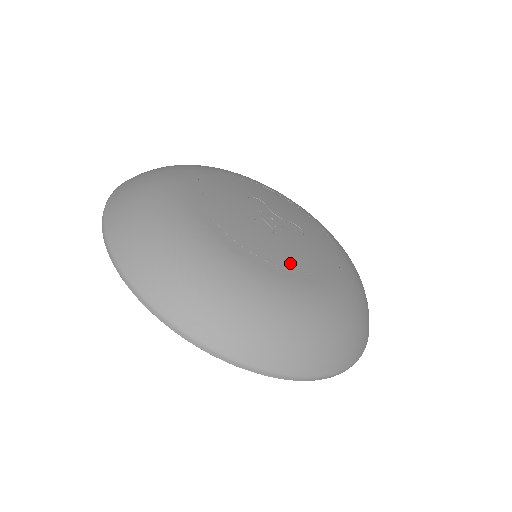
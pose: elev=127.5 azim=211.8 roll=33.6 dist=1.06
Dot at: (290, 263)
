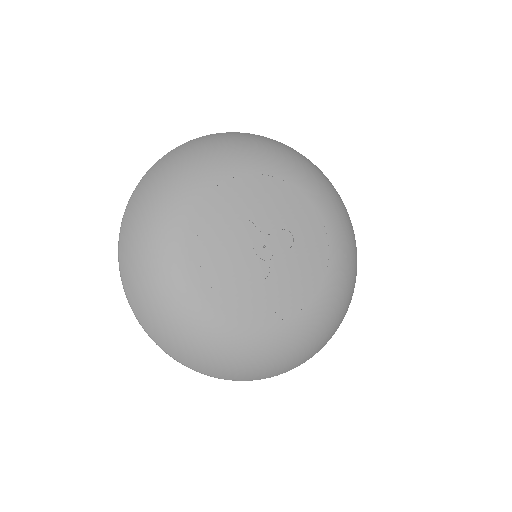
Dot at: (290, 298)
